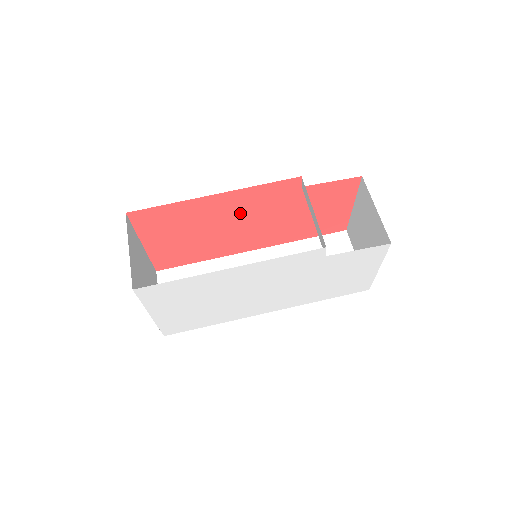
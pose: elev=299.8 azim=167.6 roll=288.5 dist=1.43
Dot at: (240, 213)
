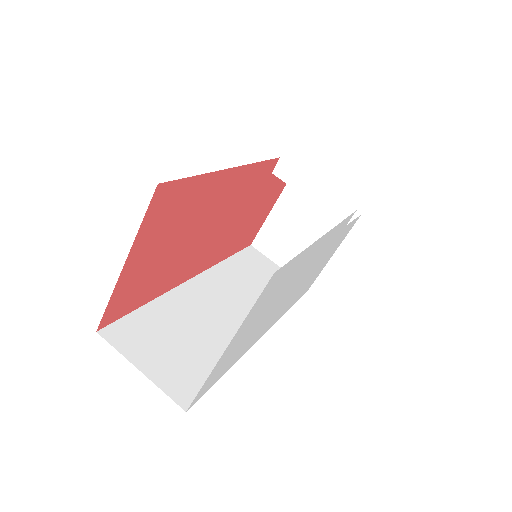
Dot at: (224, 207)
